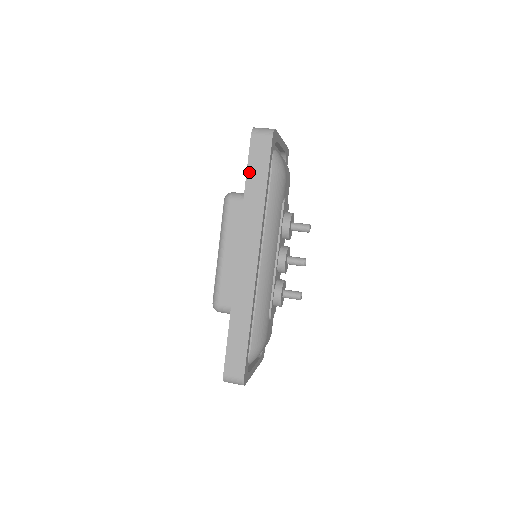
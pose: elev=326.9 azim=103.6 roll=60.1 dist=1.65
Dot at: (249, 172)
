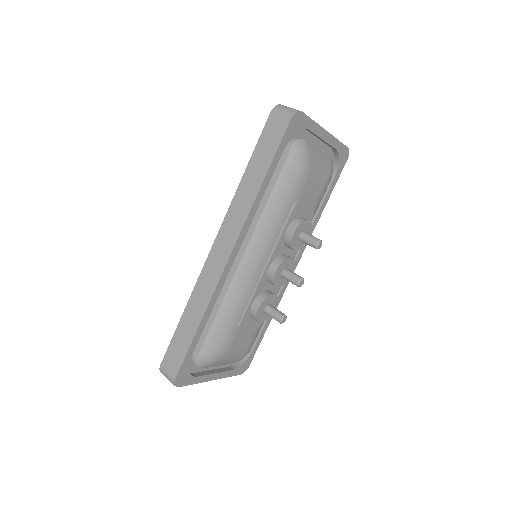
Dot at: (255, 154)
